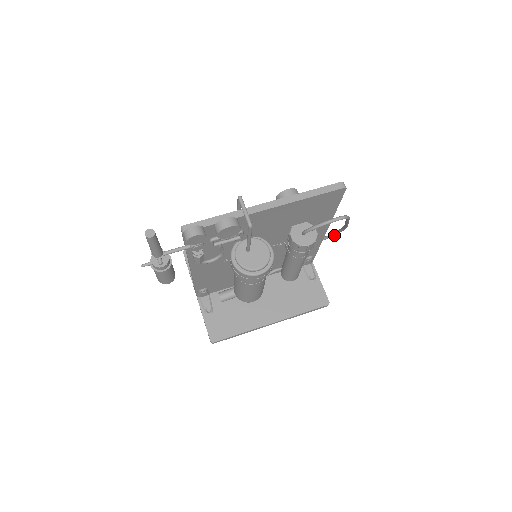
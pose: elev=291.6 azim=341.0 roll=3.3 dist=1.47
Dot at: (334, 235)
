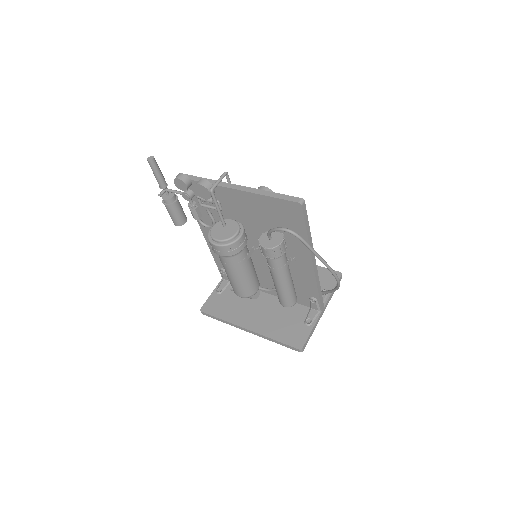
Dot at: (337, 287)
